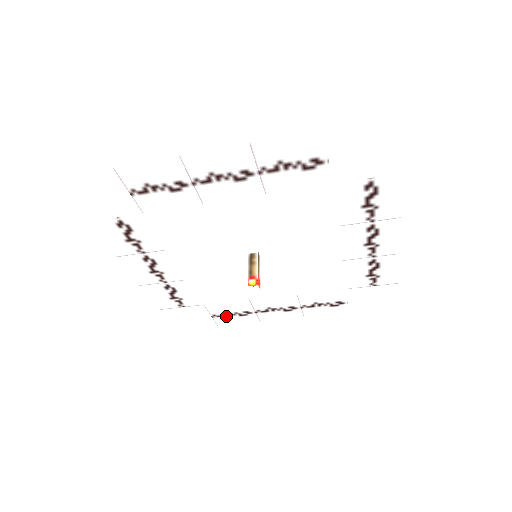
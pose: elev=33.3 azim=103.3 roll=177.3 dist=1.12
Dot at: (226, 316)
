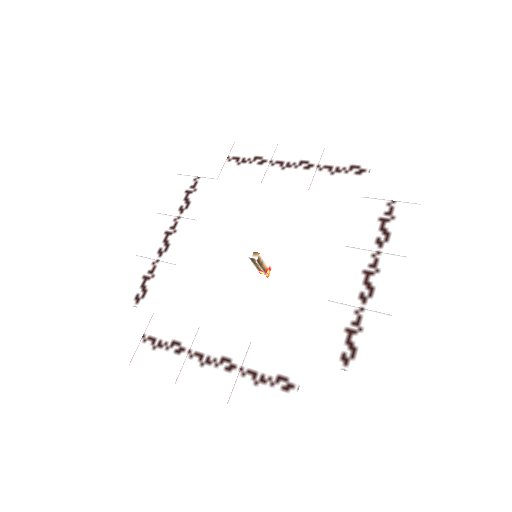
Dot at: (241, 157)
